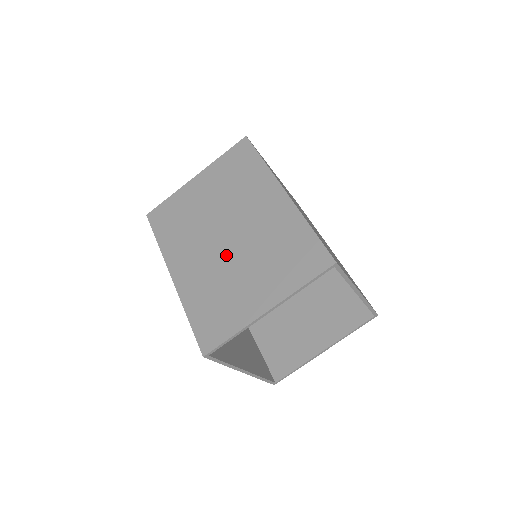
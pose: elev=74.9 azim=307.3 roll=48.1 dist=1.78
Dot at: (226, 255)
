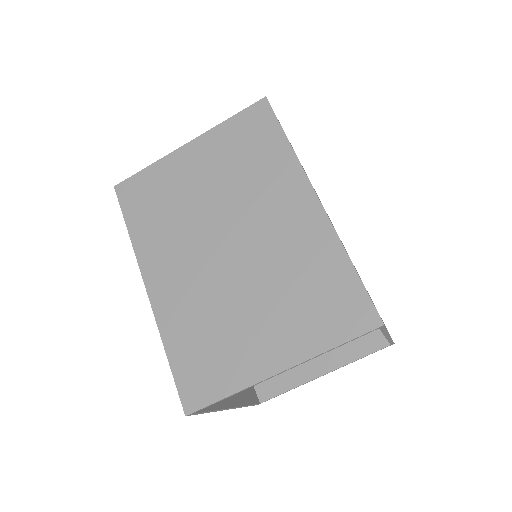
Dot at: (226, 275)
